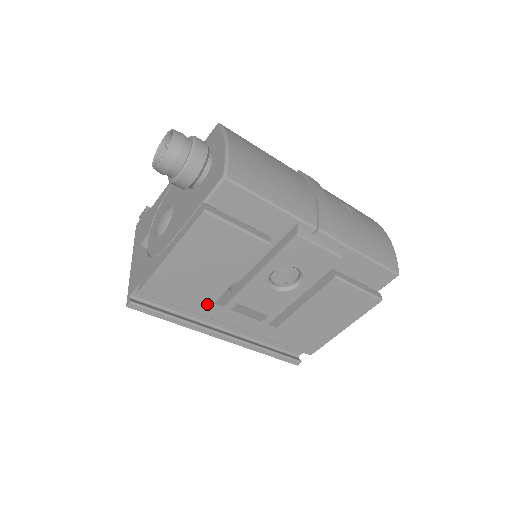
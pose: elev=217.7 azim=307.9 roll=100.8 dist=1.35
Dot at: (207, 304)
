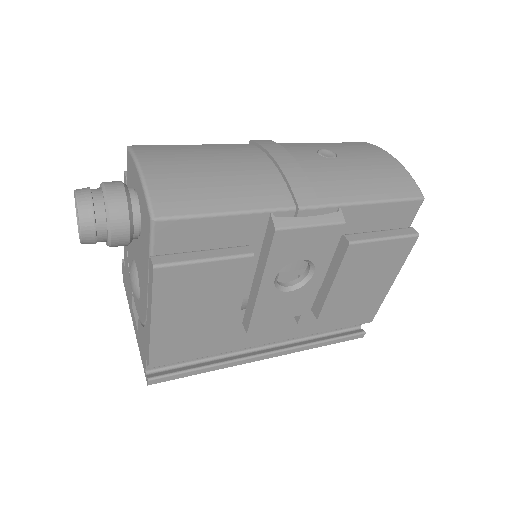
Dot at: (227, 340)
